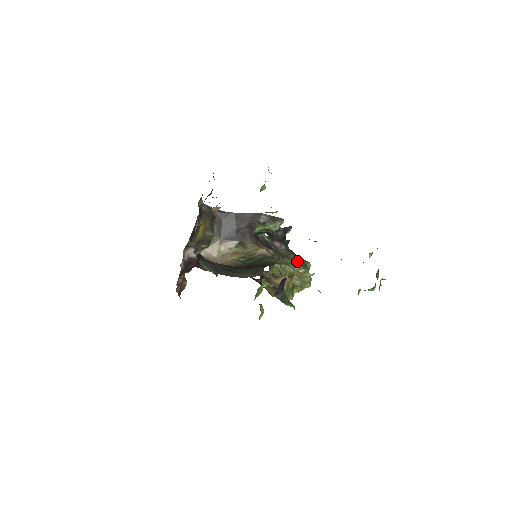
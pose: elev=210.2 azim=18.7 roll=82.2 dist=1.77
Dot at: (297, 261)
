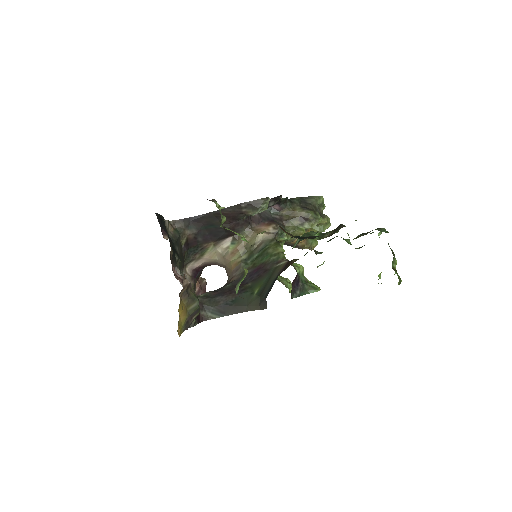
Dot at: (304, 218)
